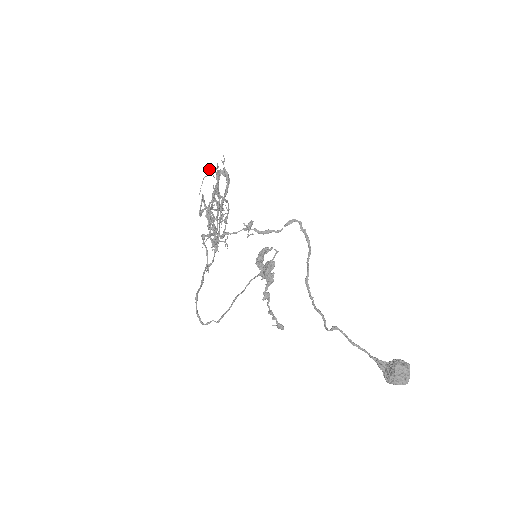
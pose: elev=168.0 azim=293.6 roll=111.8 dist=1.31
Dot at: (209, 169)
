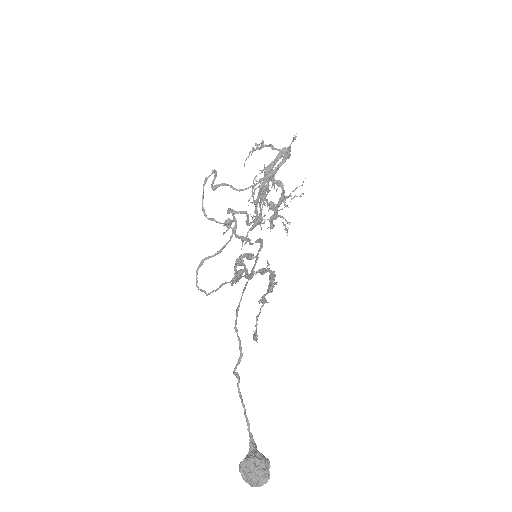
Dot at: (255, 144)
